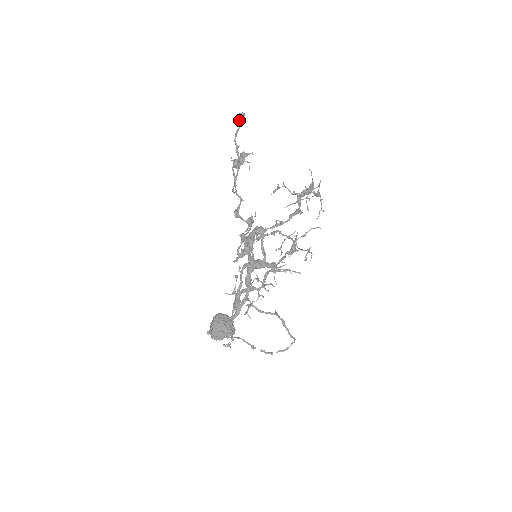
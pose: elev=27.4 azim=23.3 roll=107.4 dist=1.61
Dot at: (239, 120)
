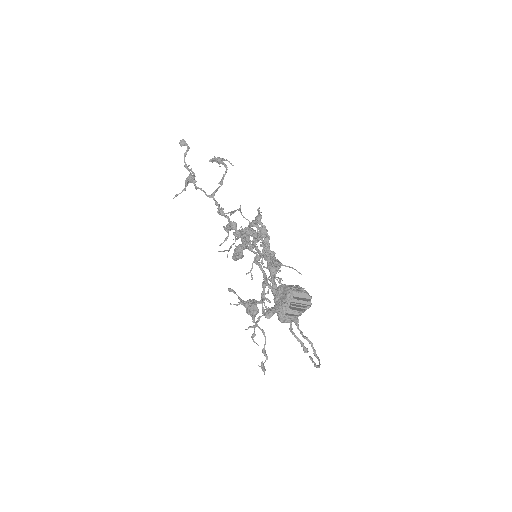
Dot at: (185, 143)
